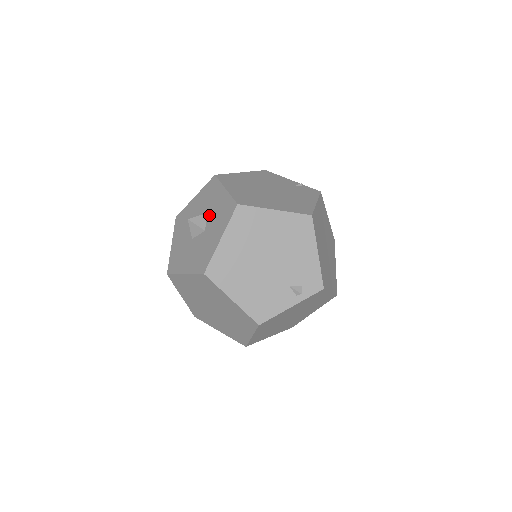
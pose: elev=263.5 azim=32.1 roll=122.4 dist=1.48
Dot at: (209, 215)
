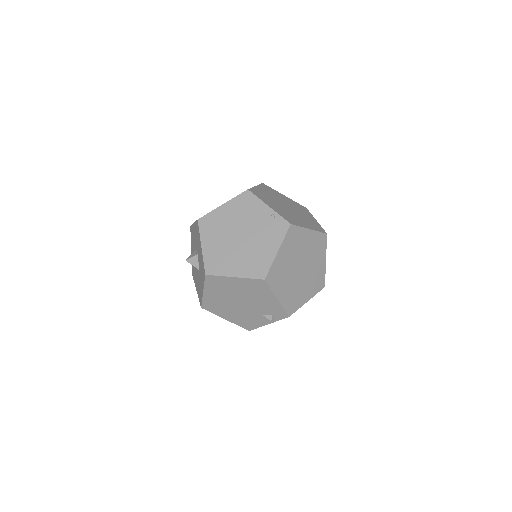
Dot at: (198, 259)
